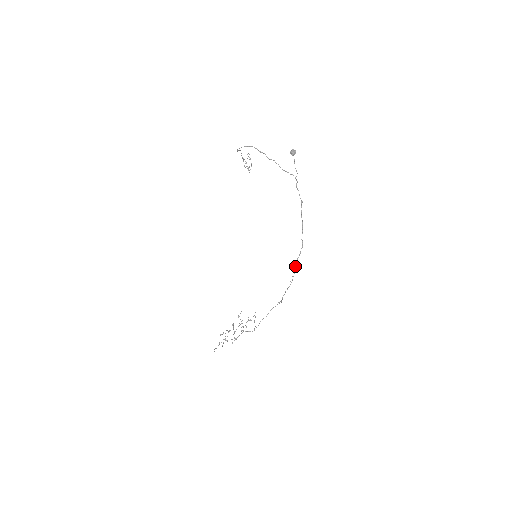
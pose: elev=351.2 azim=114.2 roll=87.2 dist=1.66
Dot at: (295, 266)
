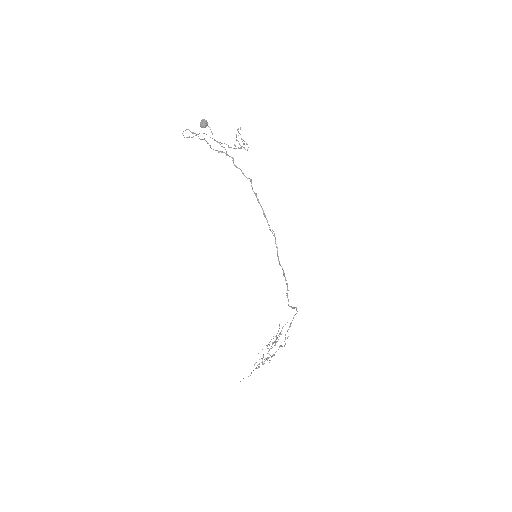
Dot at: occluded
